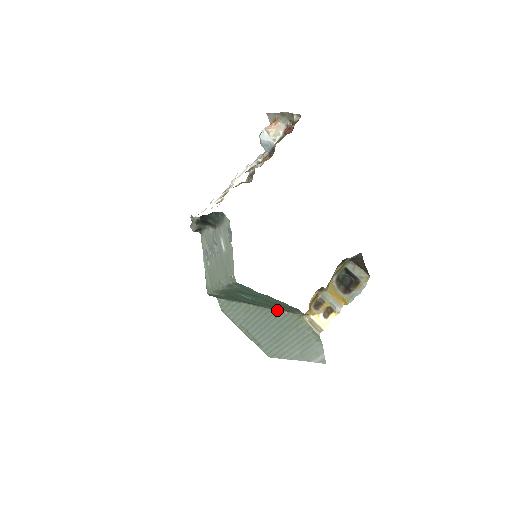
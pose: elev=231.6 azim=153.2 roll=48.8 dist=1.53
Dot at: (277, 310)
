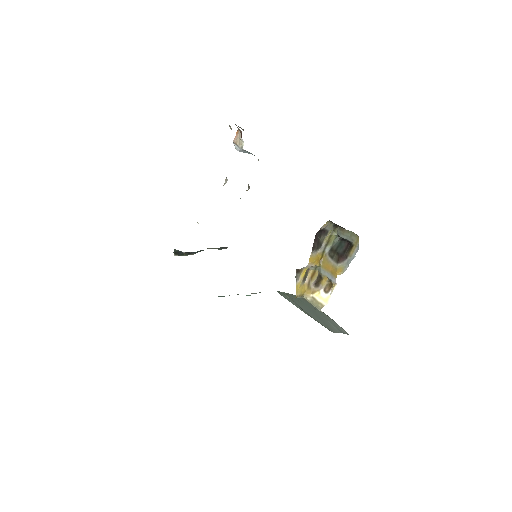
Dot at: (295, 295)
